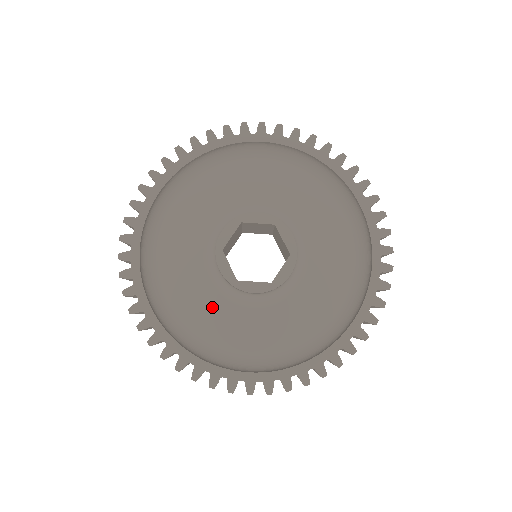
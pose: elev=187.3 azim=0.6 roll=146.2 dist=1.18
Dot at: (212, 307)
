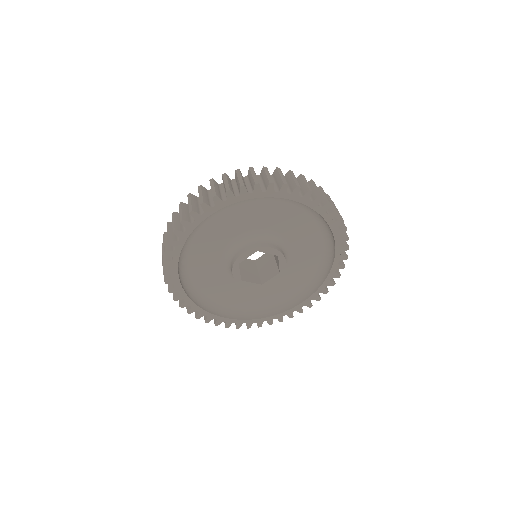
Dot at: (218, 280)
